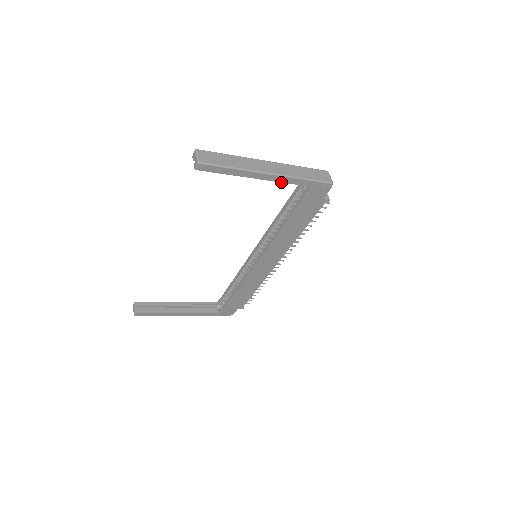
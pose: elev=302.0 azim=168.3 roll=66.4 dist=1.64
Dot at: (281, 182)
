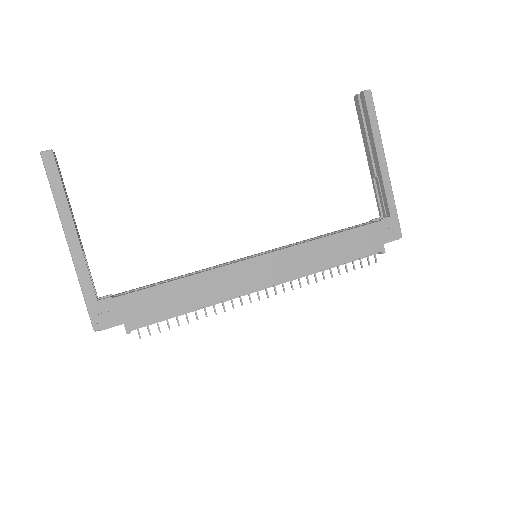
Dot at: (383, 182)
